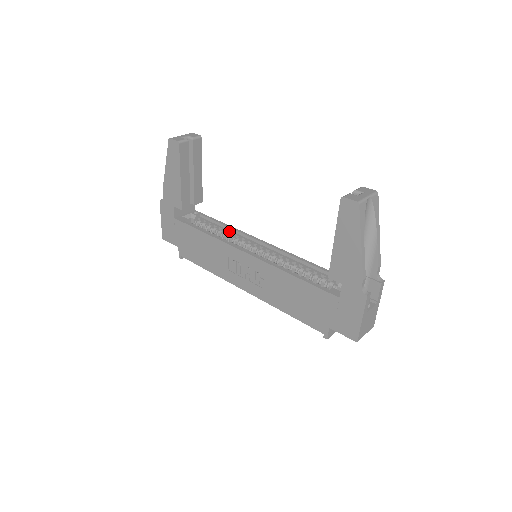
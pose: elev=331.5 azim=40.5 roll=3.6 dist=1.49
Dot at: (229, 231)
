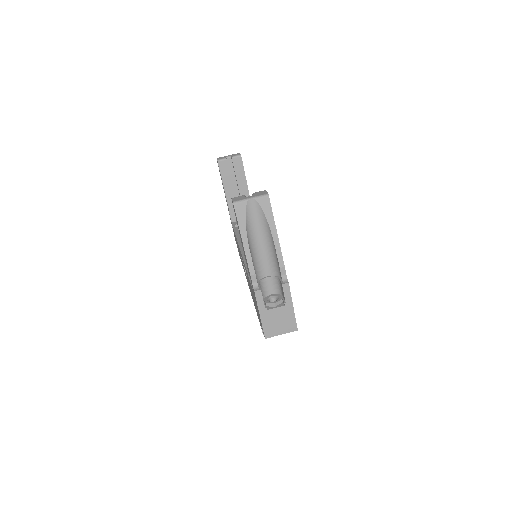
Dot at: occluded
